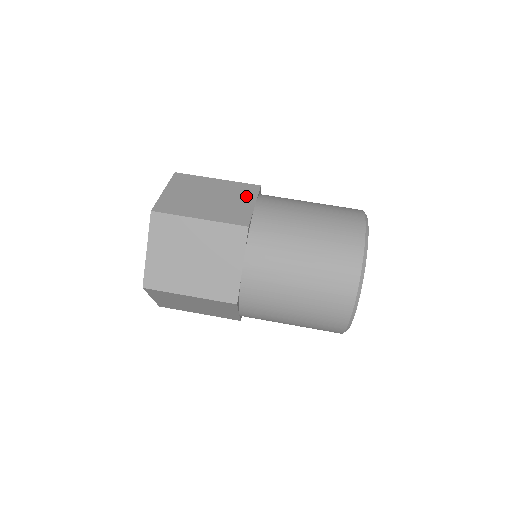
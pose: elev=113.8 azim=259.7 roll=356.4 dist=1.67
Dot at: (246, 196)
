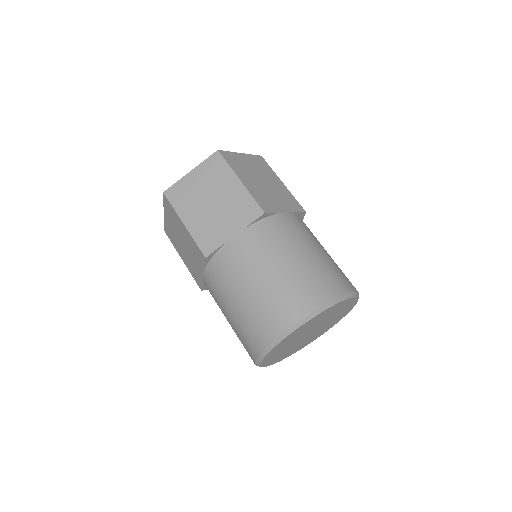
Dot at: (239, 220)
